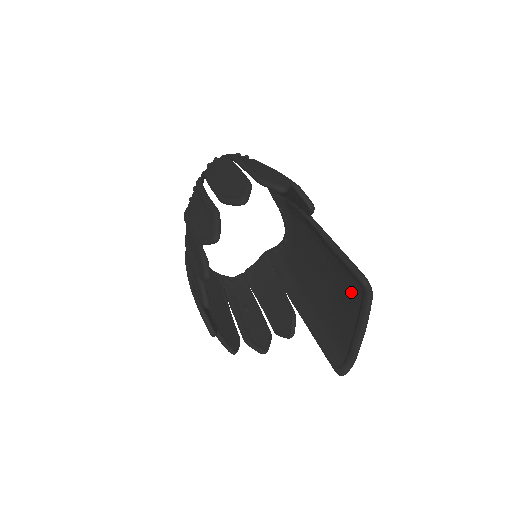
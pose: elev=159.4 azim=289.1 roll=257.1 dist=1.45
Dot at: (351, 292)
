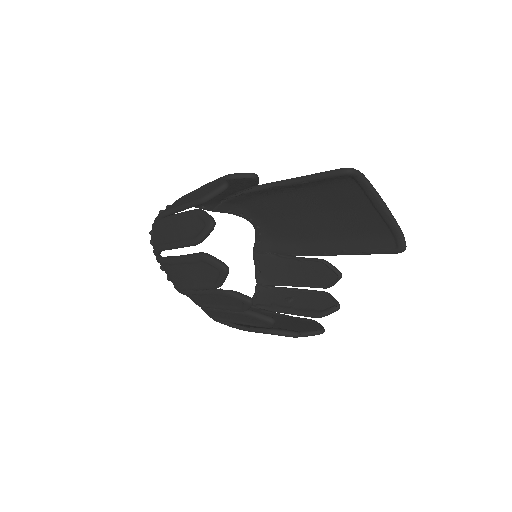
Dot at: (345, 192)
